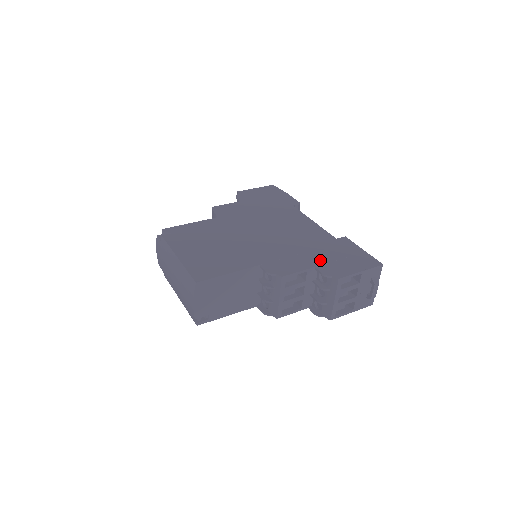
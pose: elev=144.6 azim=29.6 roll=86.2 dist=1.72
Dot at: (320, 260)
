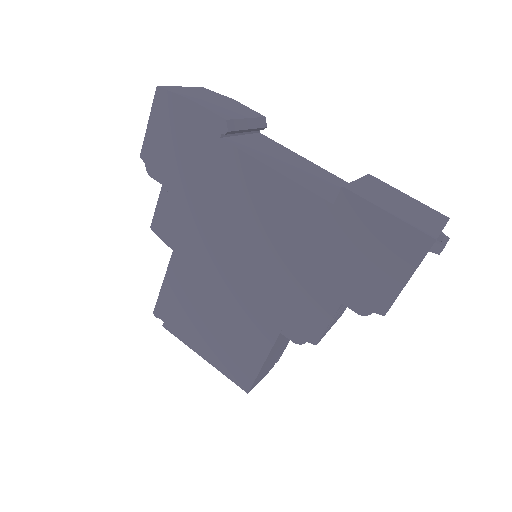
Dot at: (340, 283)
